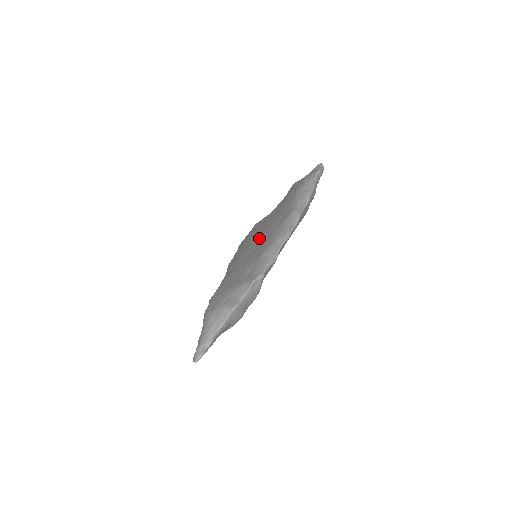
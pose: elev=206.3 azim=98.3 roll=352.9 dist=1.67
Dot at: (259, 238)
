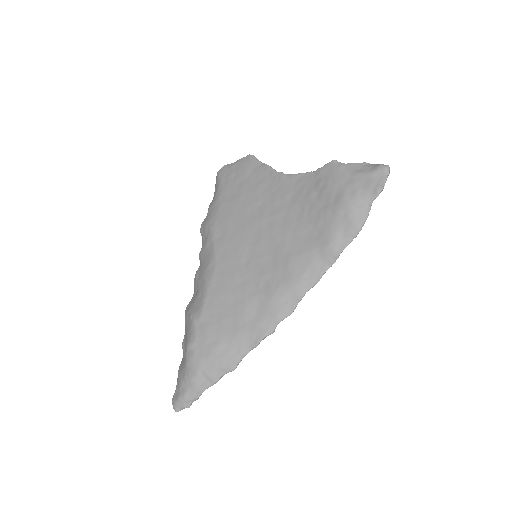
Dot at: (266, 235)
